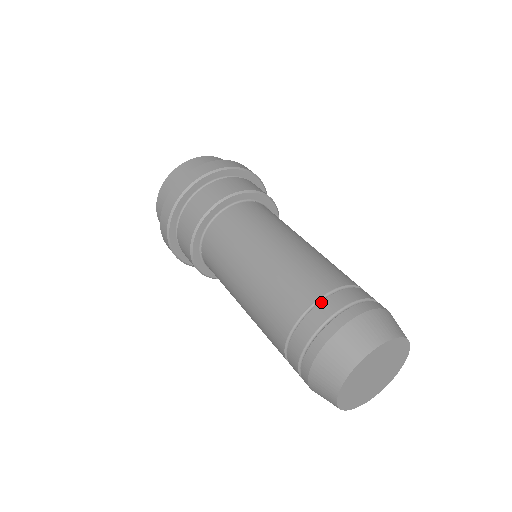
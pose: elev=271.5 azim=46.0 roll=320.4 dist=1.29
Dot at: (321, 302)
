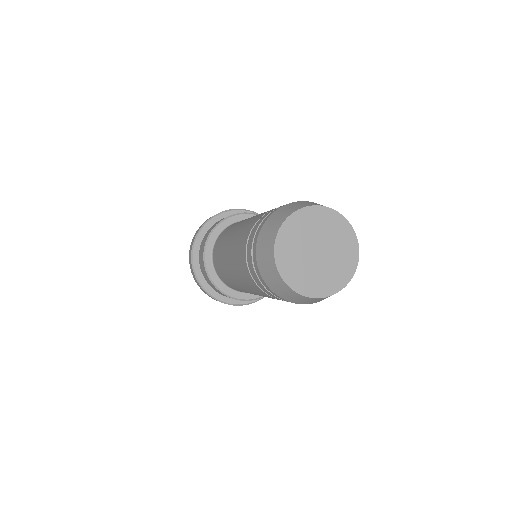
Dot at: occluded
